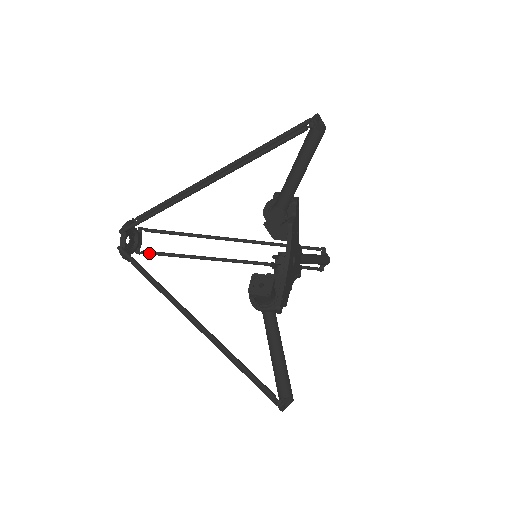
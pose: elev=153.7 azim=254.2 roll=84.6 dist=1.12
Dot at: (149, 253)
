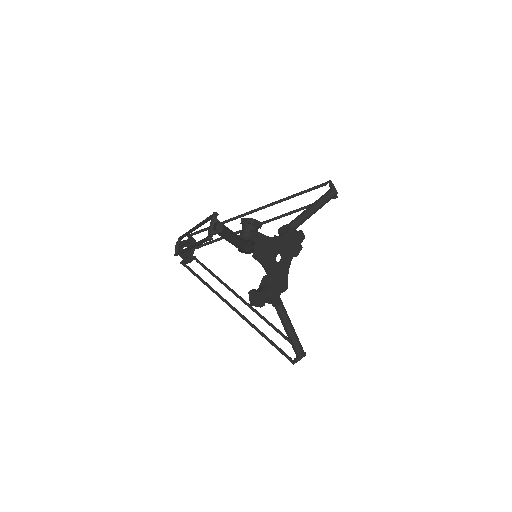
Dot at: (188, 266)
